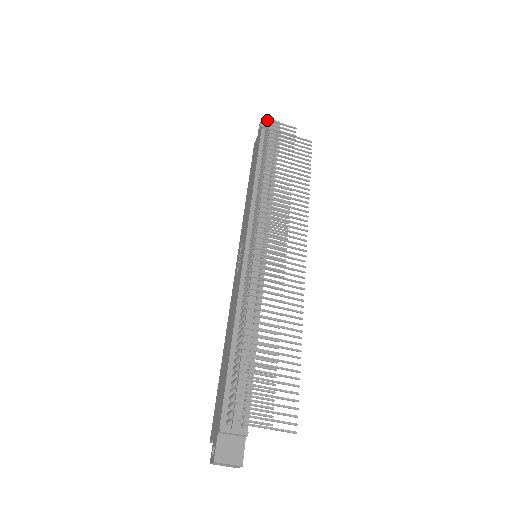
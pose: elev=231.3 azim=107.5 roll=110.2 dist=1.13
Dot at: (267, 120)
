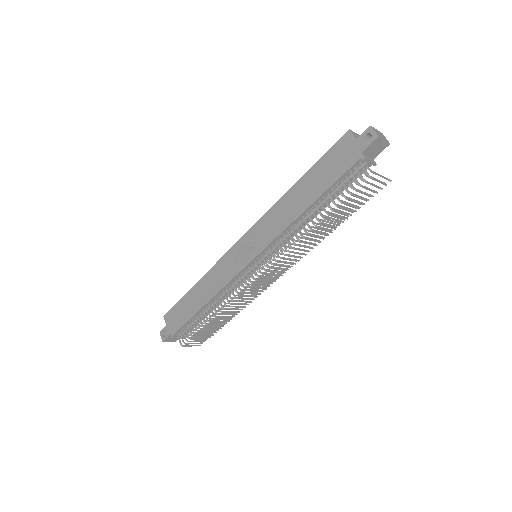
Dot at: (379, 142)
